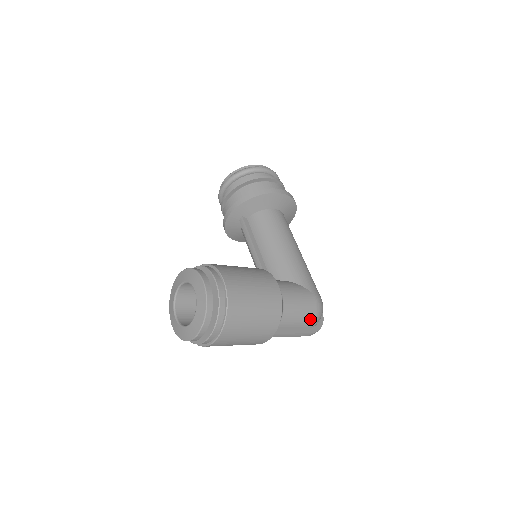
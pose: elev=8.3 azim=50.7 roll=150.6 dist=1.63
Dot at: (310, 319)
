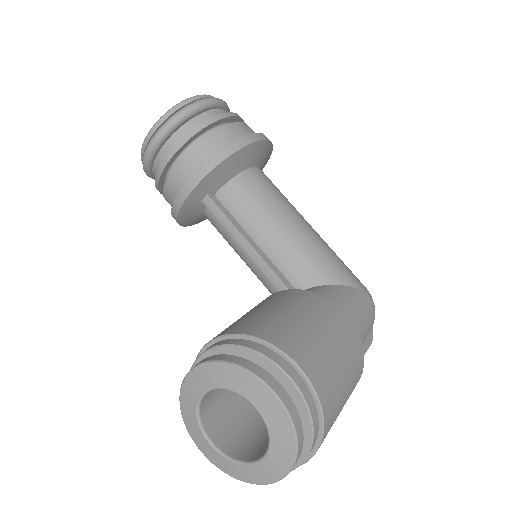
Dot at: (370, 329)
